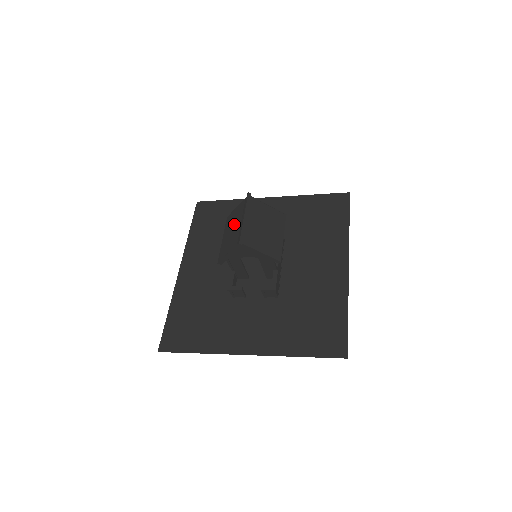
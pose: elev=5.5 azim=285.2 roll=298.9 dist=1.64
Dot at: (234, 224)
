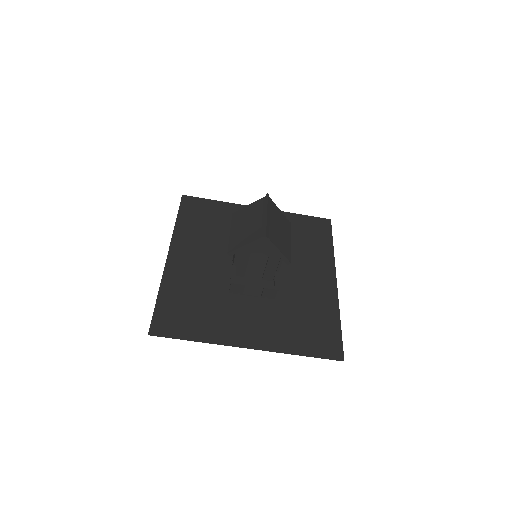
Dot at: (249, 219)
